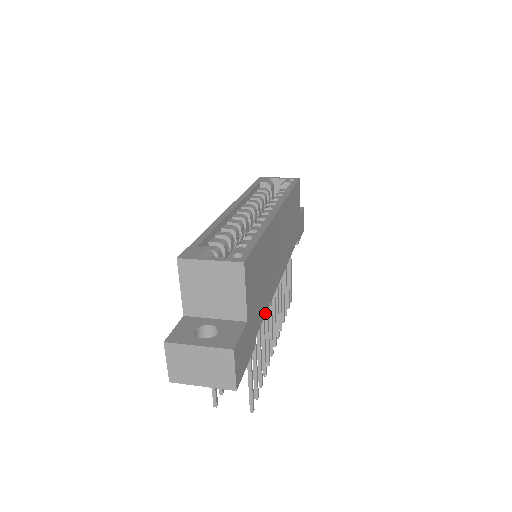
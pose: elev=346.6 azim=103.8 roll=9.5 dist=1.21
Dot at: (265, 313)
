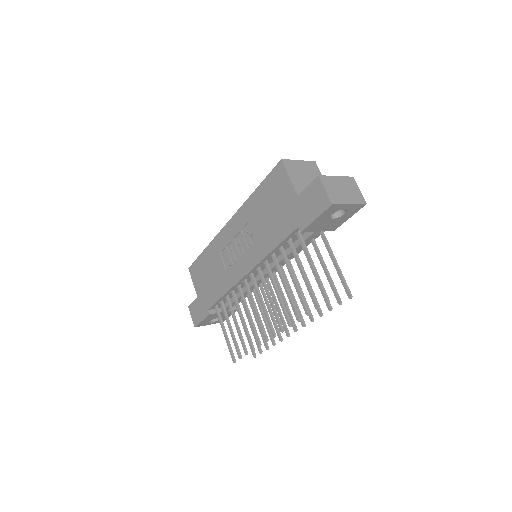
Dot at: (310, 242)
